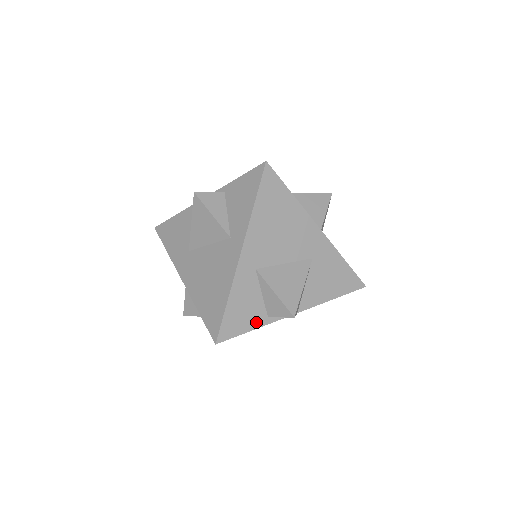
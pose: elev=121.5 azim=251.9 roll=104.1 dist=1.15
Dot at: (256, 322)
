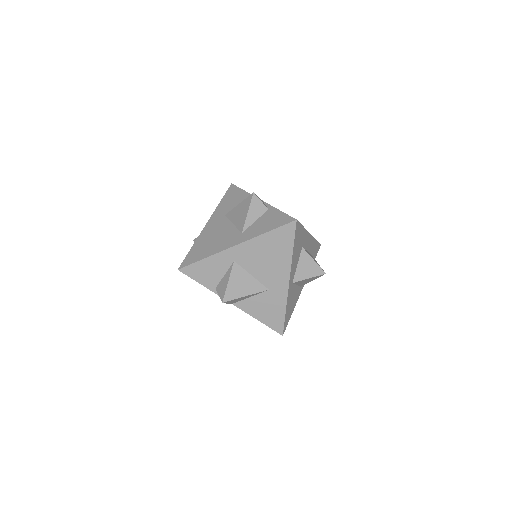
Dot at: (207, 283)
